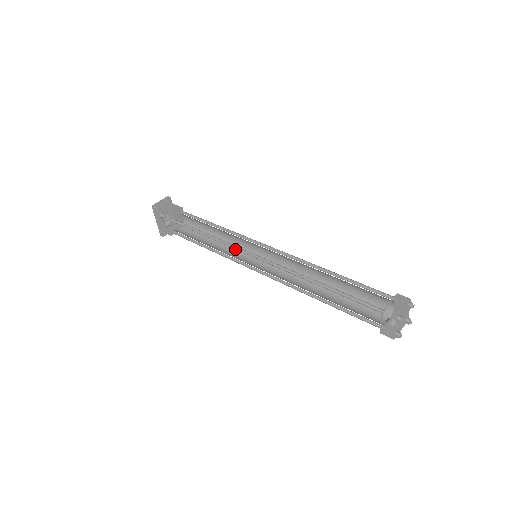
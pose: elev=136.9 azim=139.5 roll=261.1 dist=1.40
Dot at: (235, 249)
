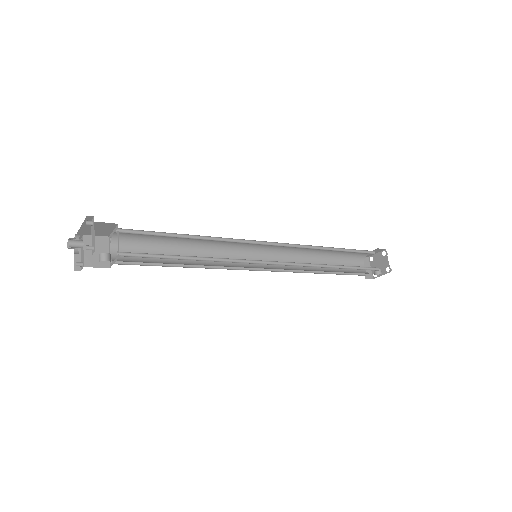
Dot at: (214, 251)
